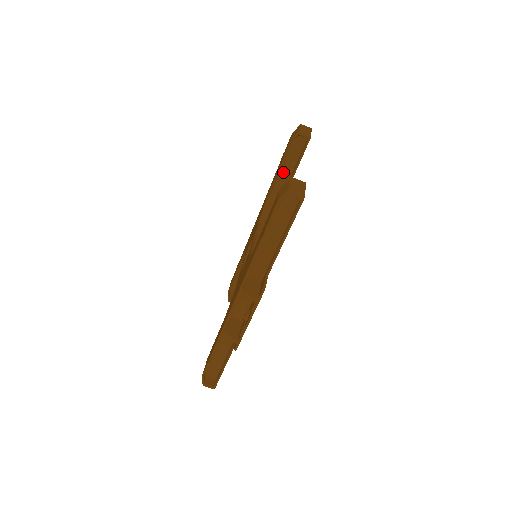
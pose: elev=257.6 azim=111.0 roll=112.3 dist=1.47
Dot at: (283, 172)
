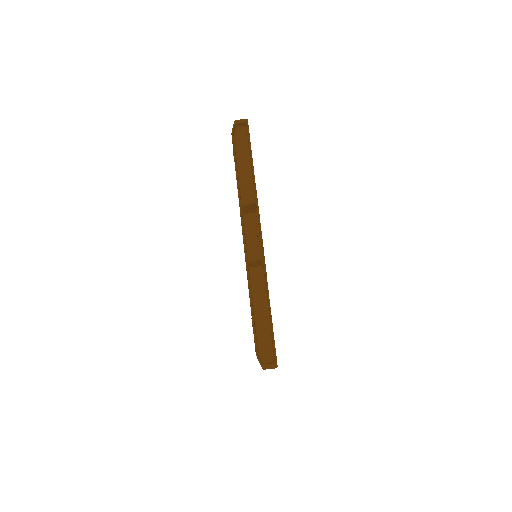
Dot at: occluded
